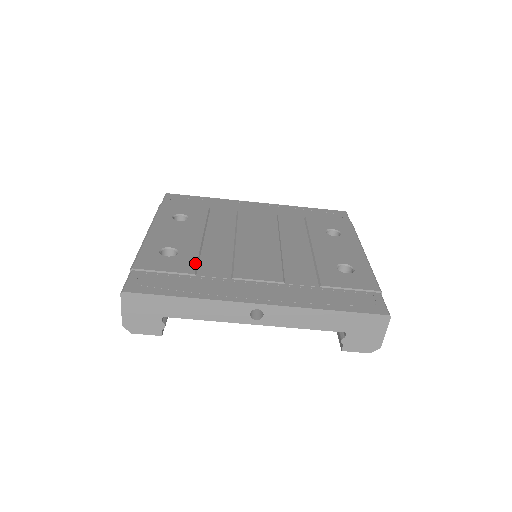
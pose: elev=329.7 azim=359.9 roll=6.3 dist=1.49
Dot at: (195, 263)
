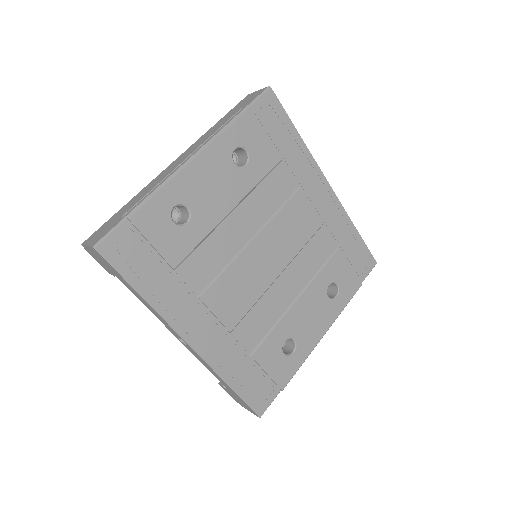
Dot at: (188, 253)
